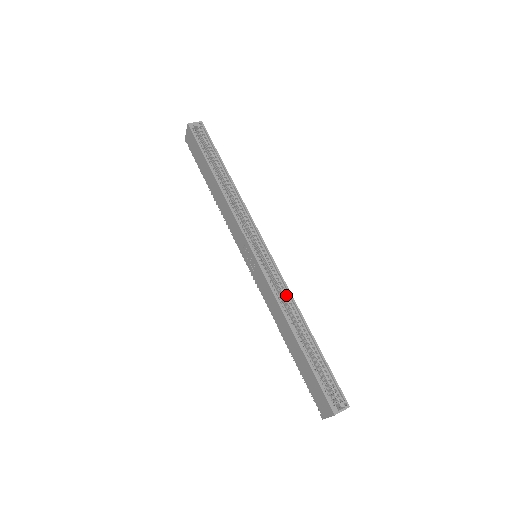
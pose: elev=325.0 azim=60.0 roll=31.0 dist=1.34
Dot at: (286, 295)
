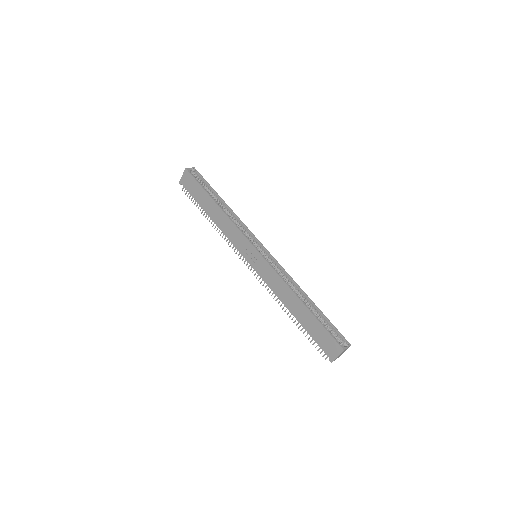
Dot at: (286, 278)
